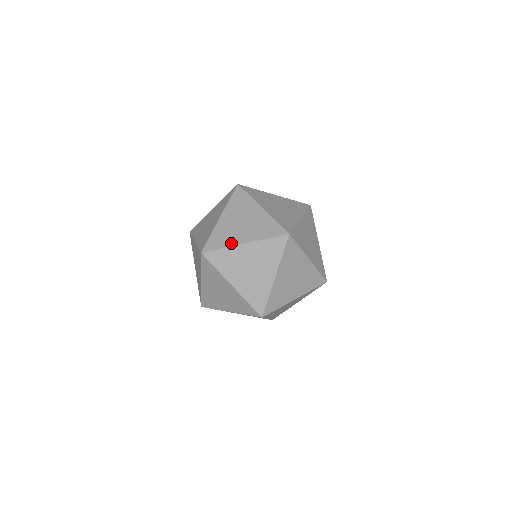
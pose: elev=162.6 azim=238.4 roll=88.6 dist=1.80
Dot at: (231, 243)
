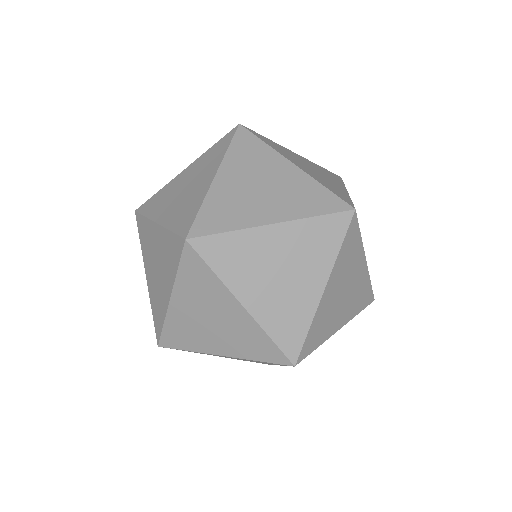
Dot at: occluded
